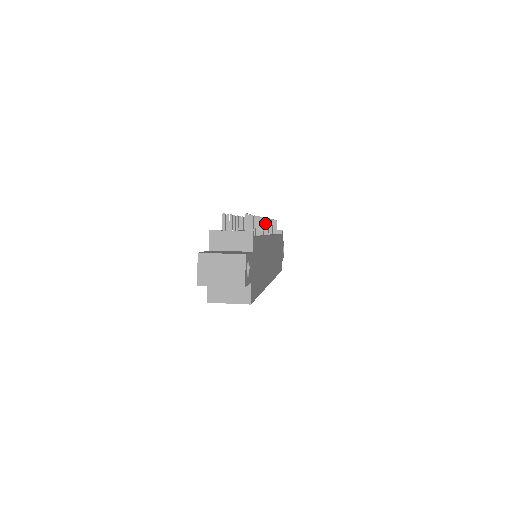
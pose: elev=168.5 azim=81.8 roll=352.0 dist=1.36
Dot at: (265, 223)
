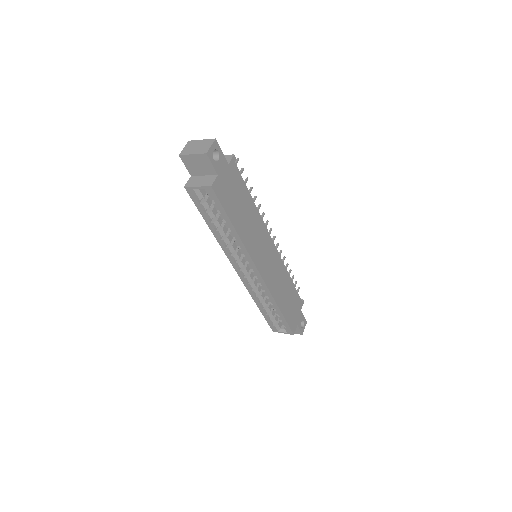
Dot at: (270, 232)
